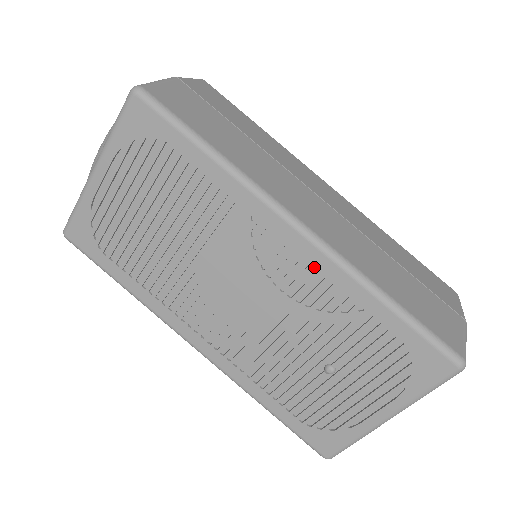
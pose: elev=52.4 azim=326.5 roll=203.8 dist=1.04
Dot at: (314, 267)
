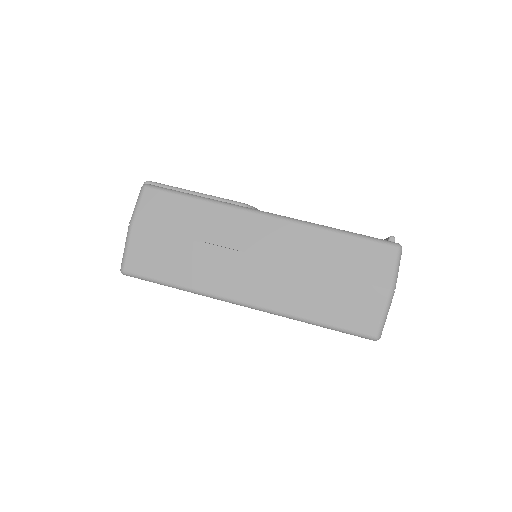
Dot at: occluded
